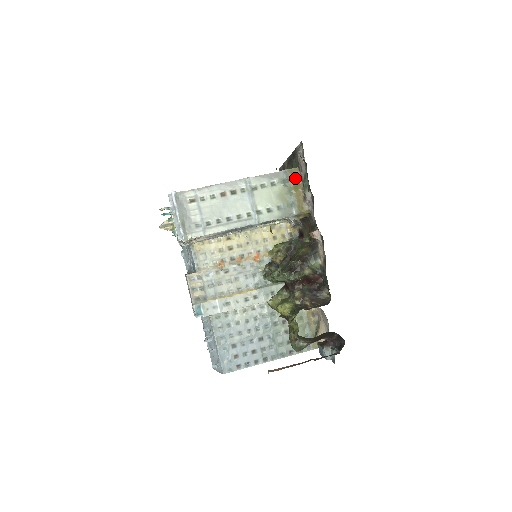
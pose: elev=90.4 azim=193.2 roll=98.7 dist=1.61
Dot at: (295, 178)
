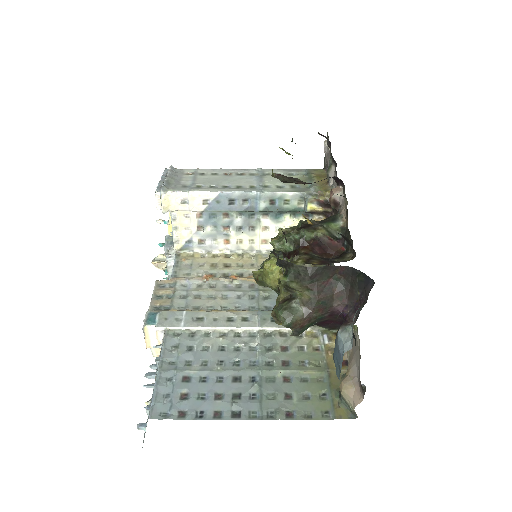
Dot at: (319, 173)
